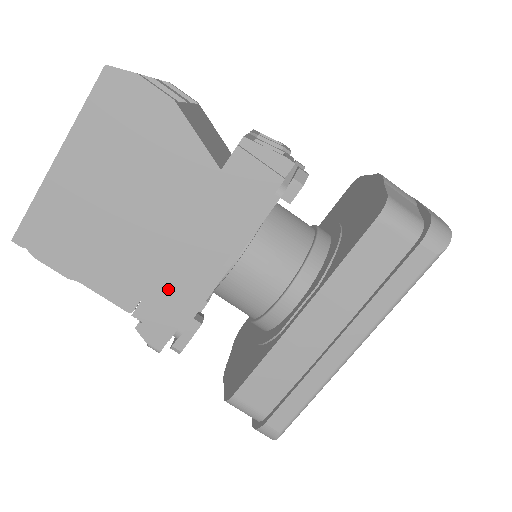
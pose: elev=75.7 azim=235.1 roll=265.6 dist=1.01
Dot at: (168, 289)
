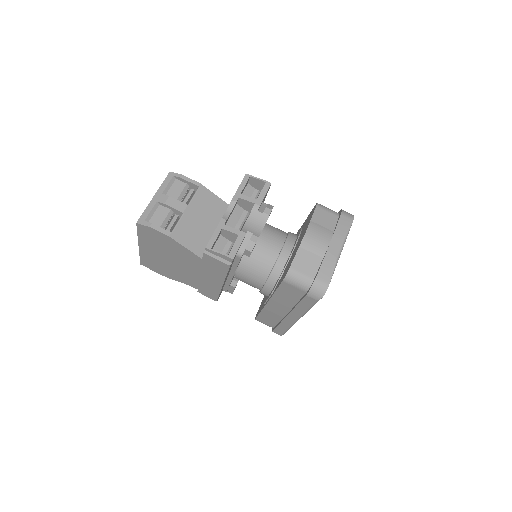
Dot at: (206, 288)
